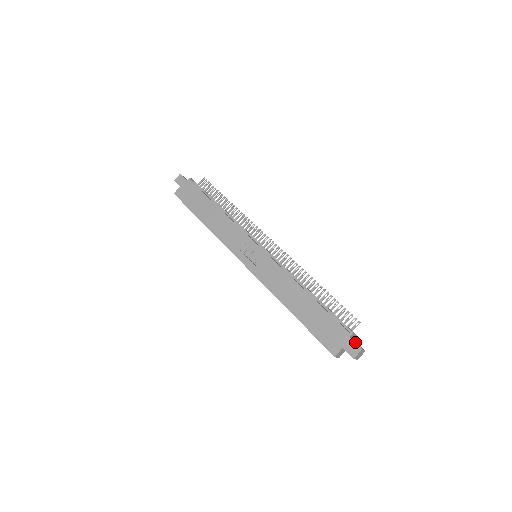
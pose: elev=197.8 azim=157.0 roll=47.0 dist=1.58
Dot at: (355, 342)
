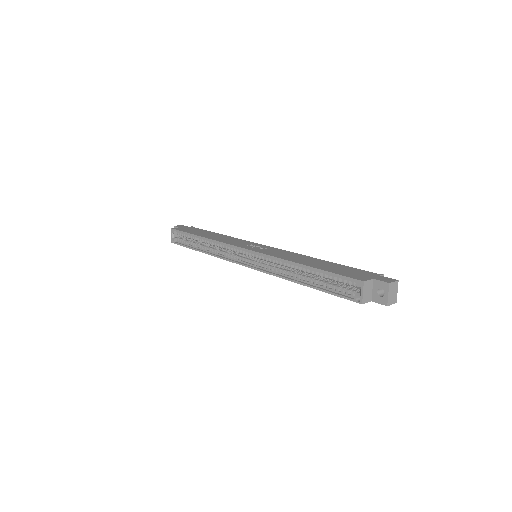
Dot at: (387, 278)
